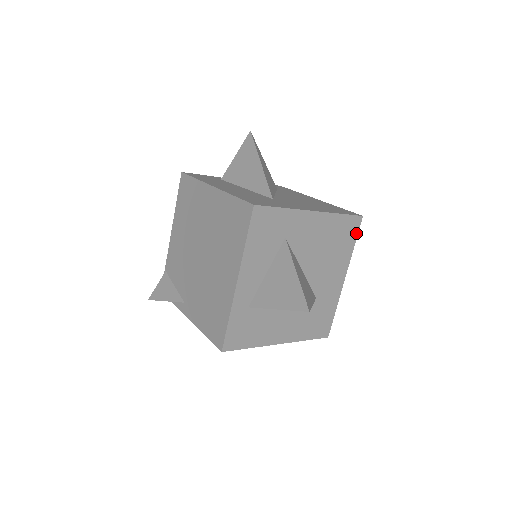
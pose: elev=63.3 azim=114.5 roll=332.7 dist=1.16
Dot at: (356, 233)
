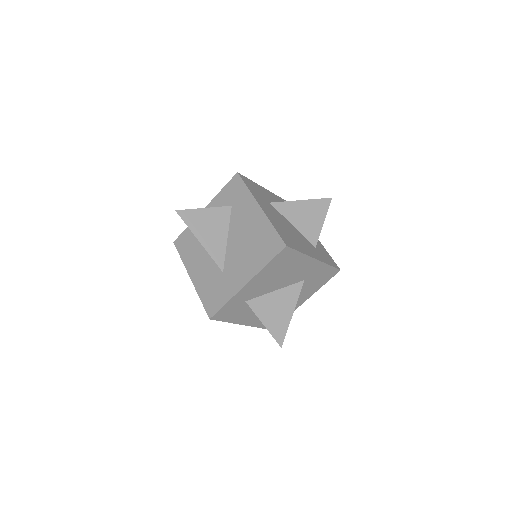
Dot at: (293, 251)
